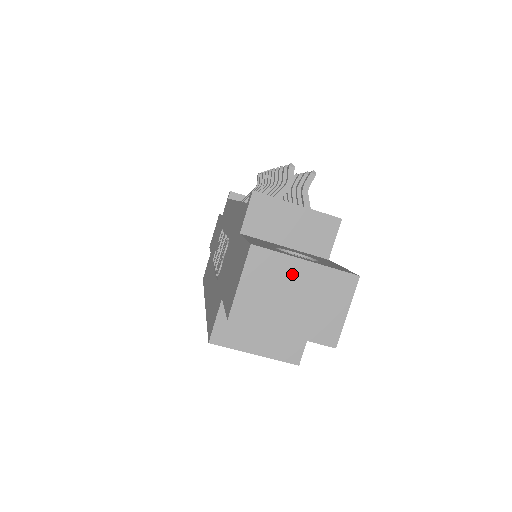
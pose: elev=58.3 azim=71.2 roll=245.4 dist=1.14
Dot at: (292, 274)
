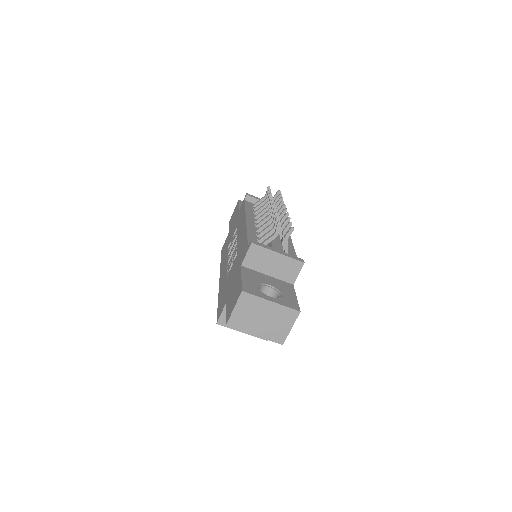
Dot at: (263, 307)
